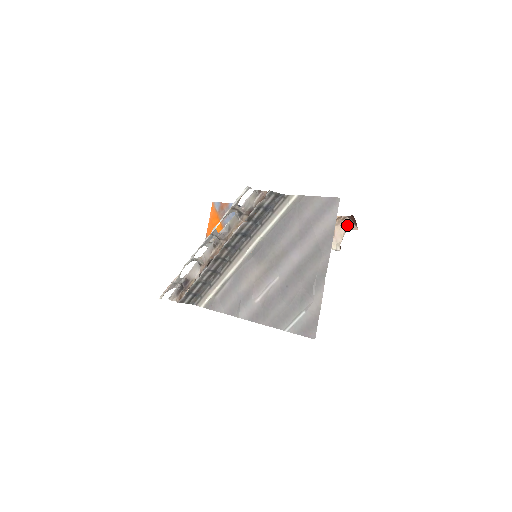
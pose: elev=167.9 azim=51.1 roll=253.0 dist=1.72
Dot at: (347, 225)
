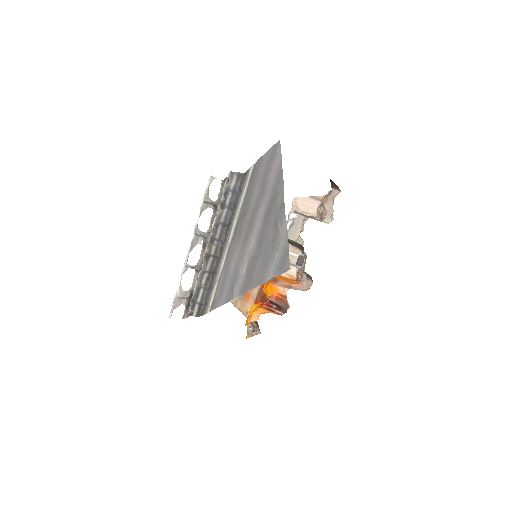
Dot at: (333, 195)
